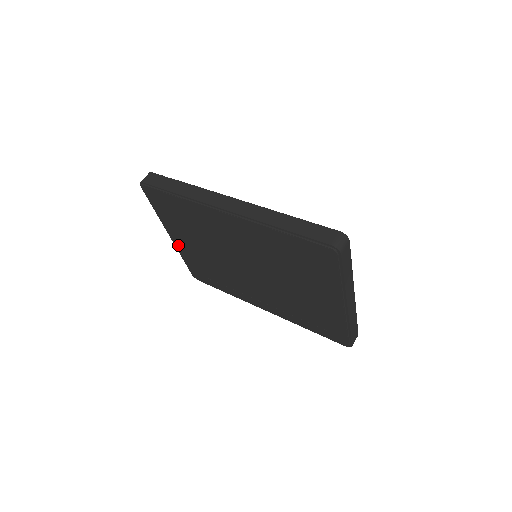
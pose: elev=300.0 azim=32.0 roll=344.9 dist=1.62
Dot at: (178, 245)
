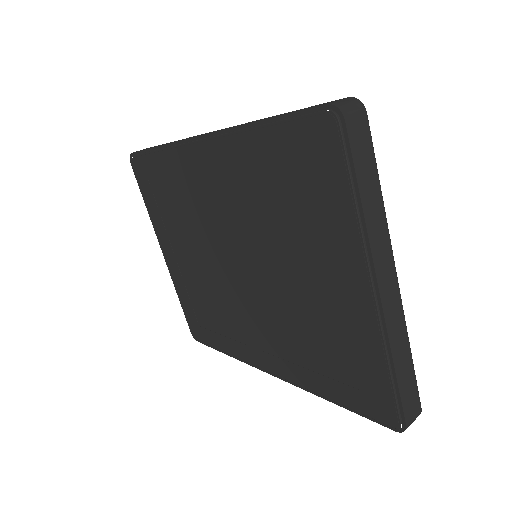
Dot at: (171, 267)
